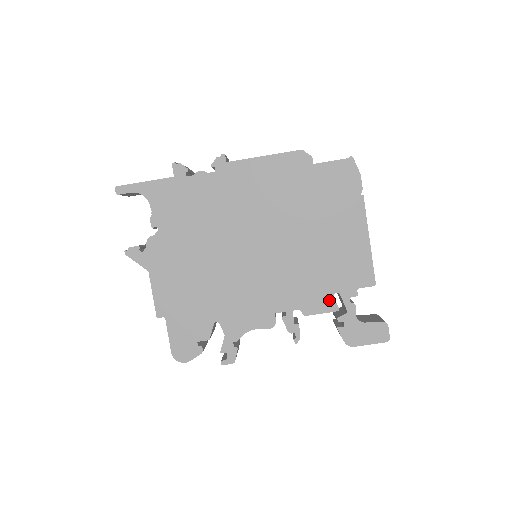
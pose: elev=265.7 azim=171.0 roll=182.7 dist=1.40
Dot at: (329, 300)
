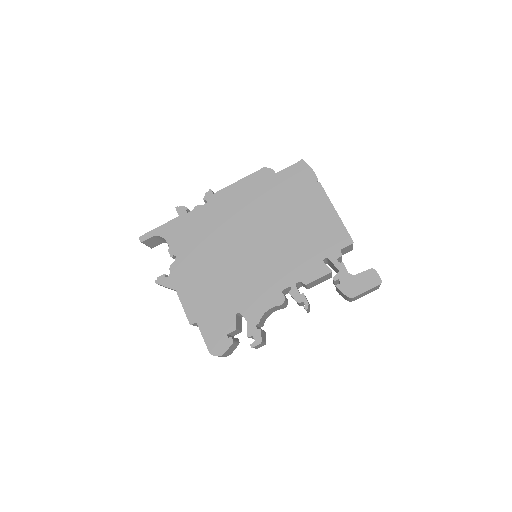
Dot at: (321, 266)
